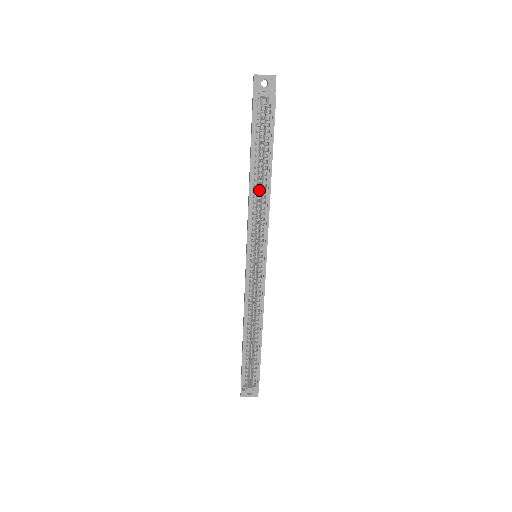
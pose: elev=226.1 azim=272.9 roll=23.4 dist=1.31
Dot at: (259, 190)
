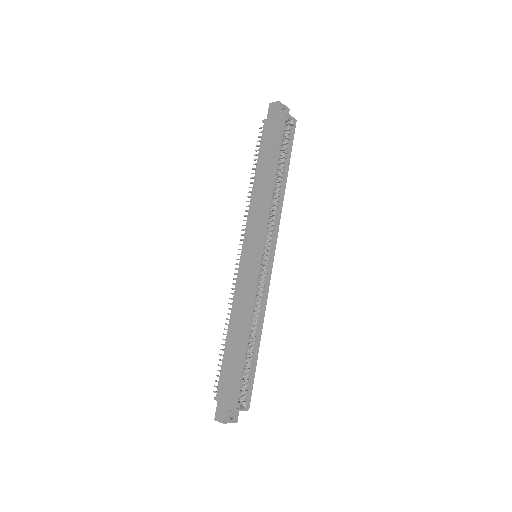
Dot at: occluded
